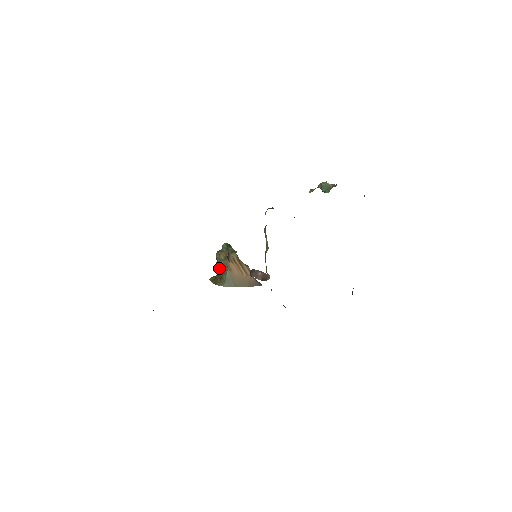
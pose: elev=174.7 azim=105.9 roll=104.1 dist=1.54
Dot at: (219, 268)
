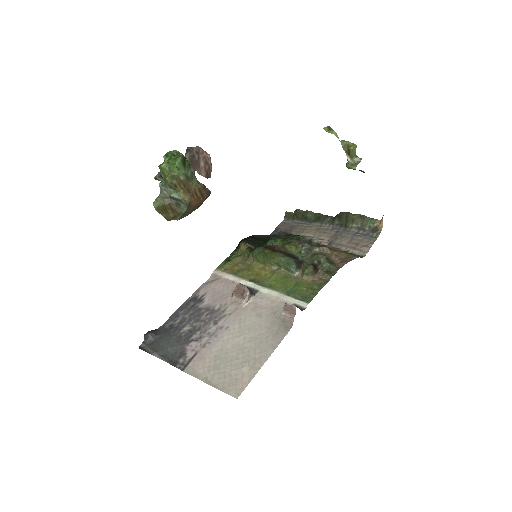
Dot at: (171, 198)
